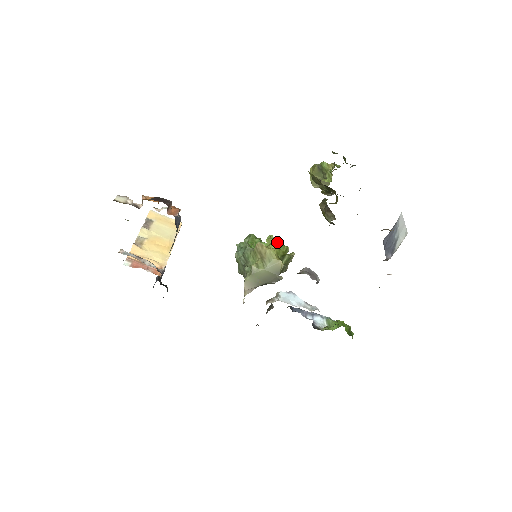
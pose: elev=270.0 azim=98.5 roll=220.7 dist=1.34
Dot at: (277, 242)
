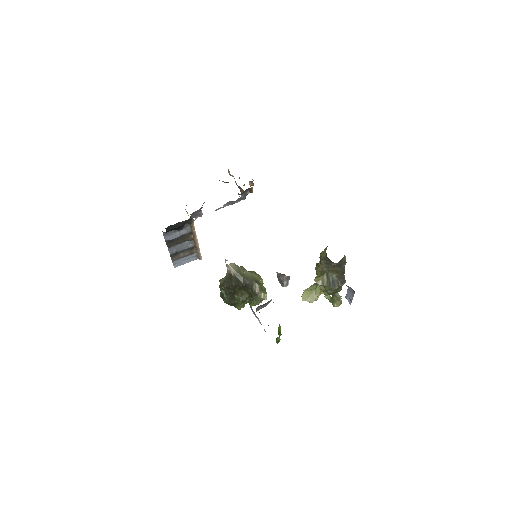
Dot at: occluded
